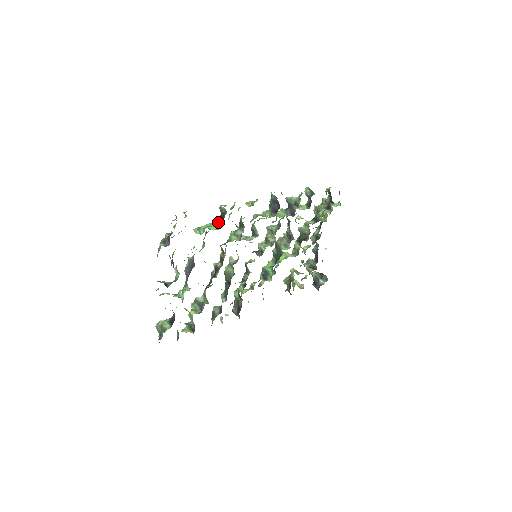
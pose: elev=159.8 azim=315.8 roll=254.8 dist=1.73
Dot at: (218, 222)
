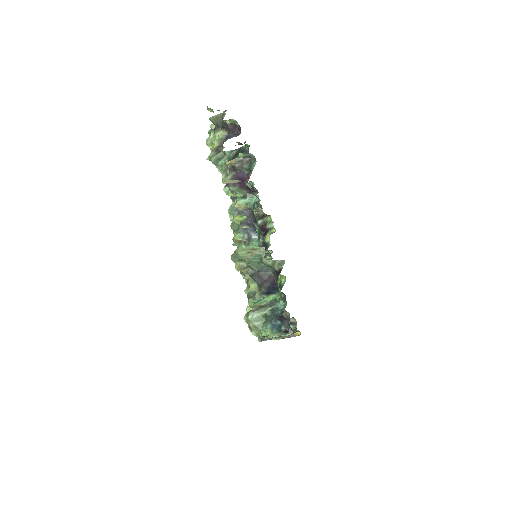
Dot at: occluded
